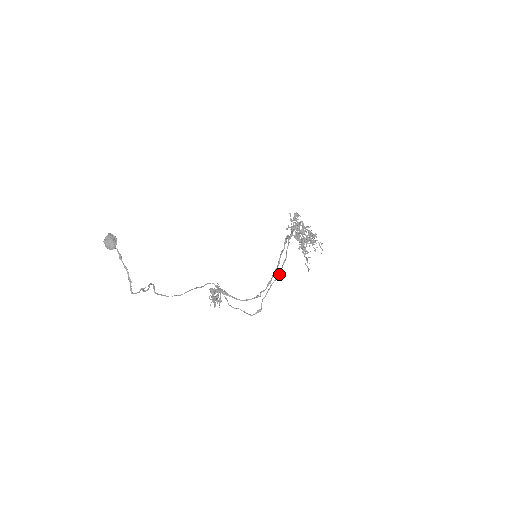
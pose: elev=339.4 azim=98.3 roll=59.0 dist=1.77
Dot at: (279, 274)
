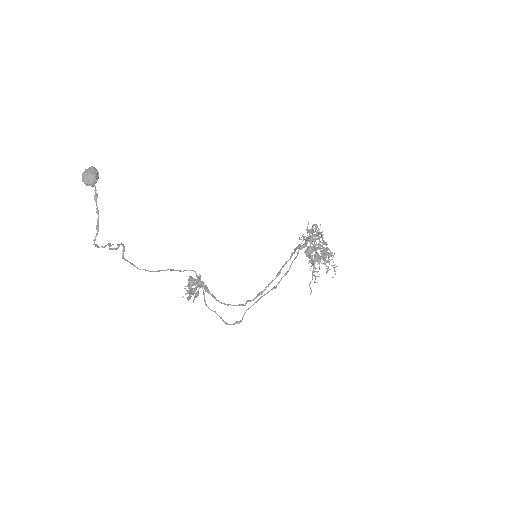
Dot at: (274, 287)
